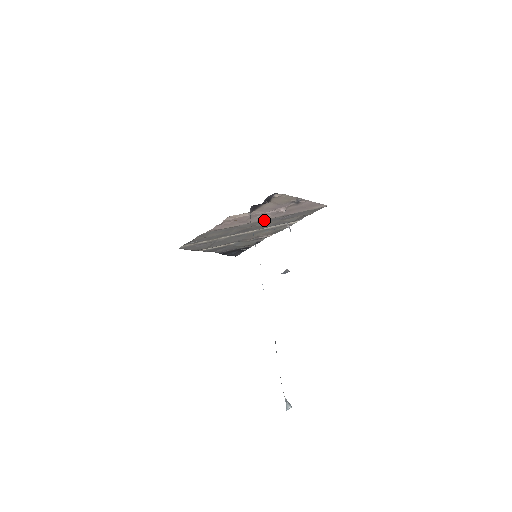
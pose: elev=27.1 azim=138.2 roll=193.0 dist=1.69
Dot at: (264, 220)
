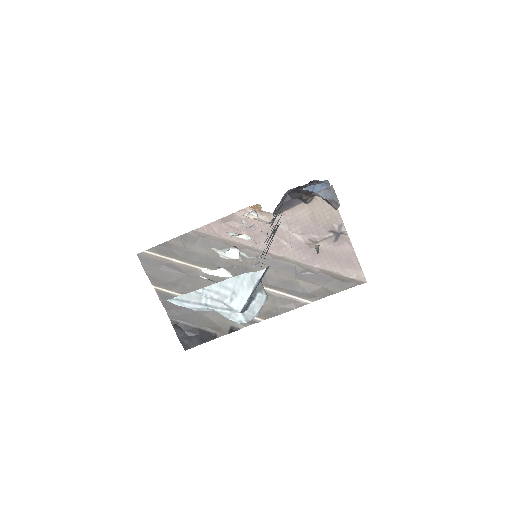
Dot at: (276, 260)
